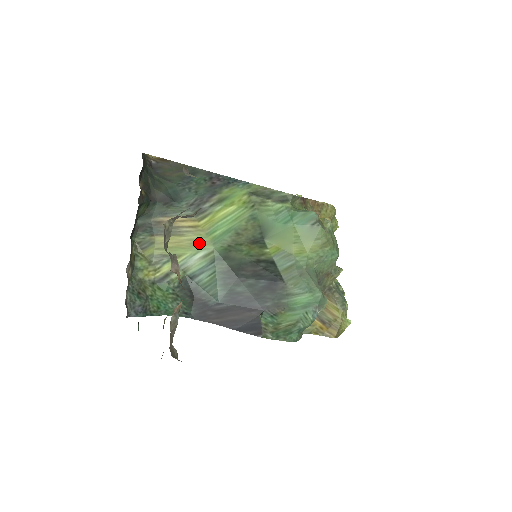
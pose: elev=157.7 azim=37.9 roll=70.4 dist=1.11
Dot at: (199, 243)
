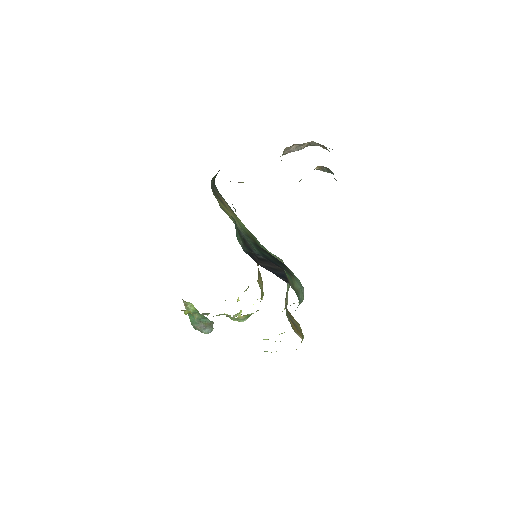
Dot at: occluded
